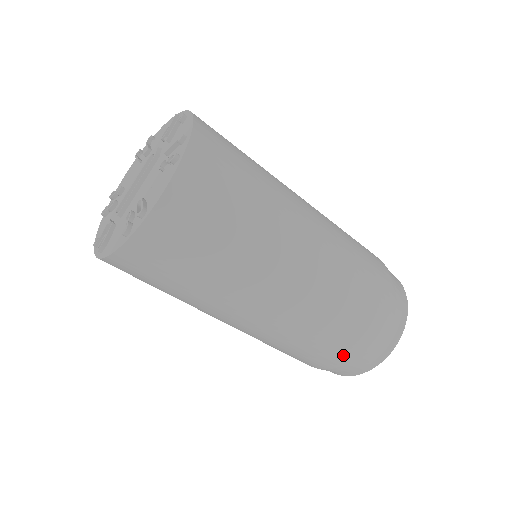
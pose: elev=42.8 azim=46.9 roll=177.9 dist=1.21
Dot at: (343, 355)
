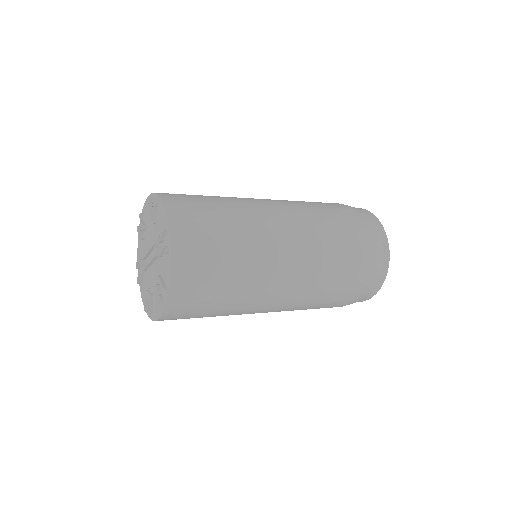
Dot at: occluded
